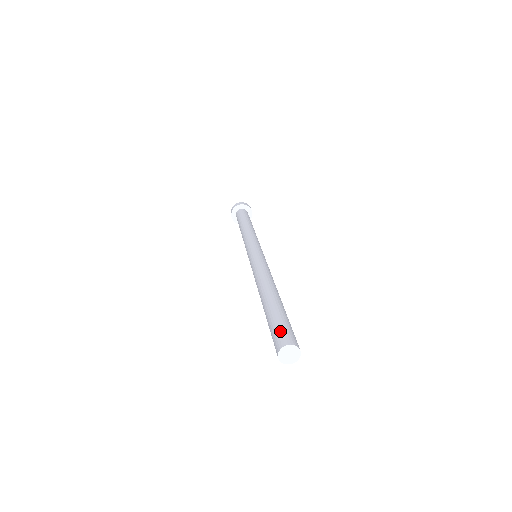
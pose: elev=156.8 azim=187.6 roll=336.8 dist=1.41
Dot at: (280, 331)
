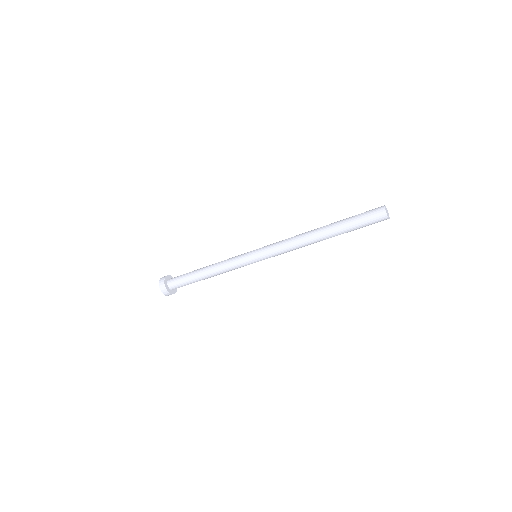
Dot at: (369, 211)
